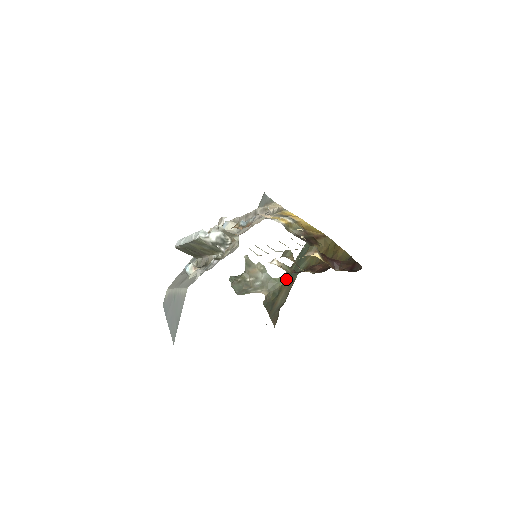
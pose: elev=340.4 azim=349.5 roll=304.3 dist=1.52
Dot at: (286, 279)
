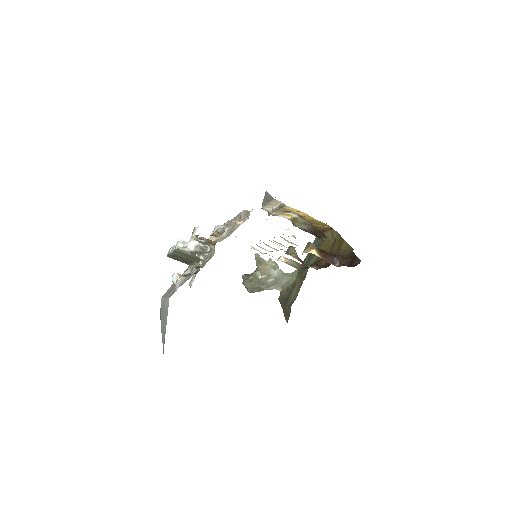
Dot at: (299, 274)
